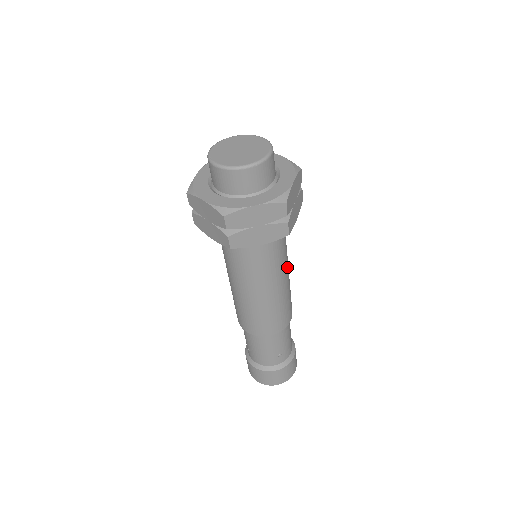
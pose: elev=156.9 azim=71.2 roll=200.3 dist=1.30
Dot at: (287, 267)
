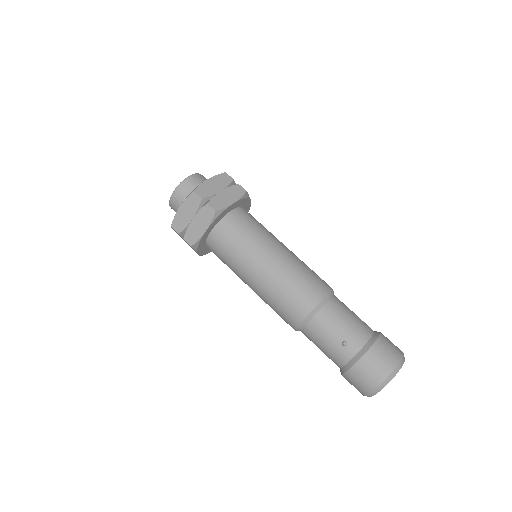
Dot at: (273, 247)
